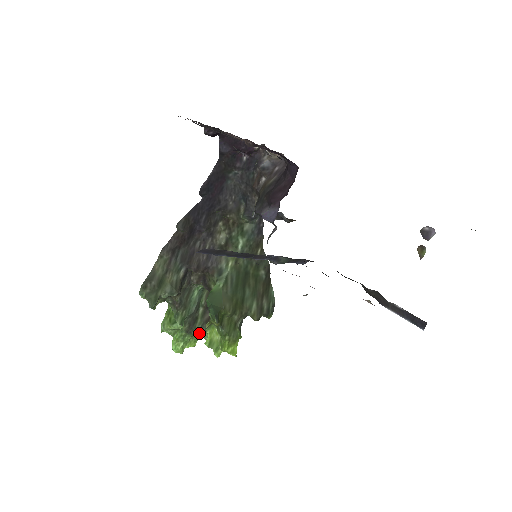
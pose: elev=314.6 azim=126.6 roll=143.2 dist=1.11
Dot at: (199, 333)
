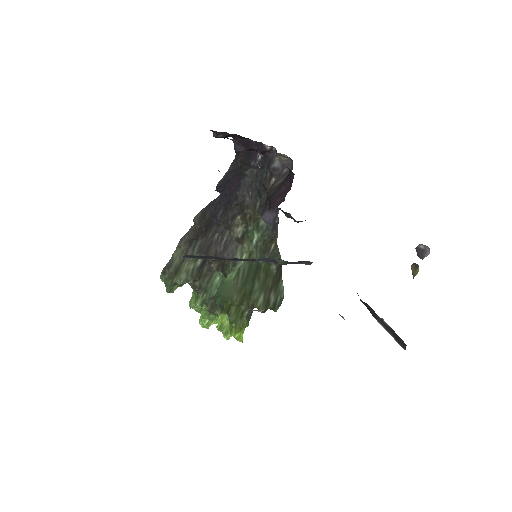
Dot at: occluded
